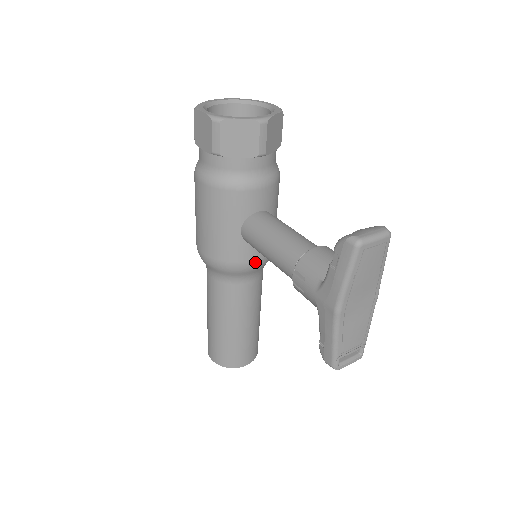
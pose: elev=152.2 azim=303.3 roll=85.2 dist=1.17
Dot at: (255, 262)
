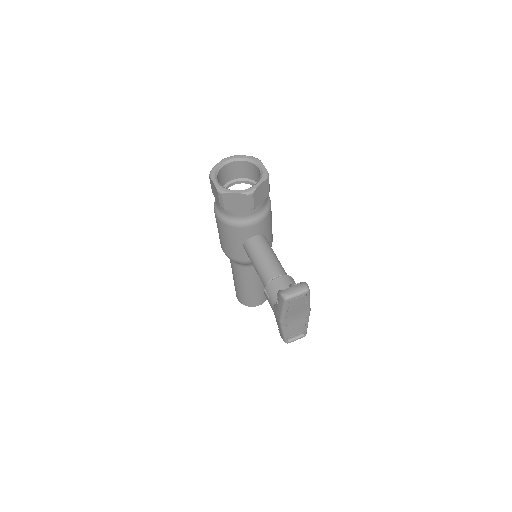
Dot at: occluded
